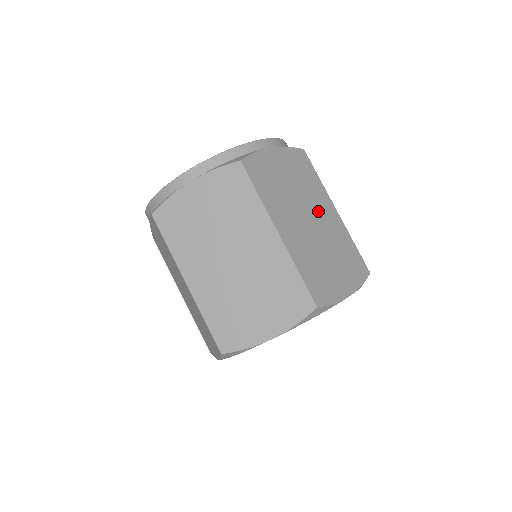
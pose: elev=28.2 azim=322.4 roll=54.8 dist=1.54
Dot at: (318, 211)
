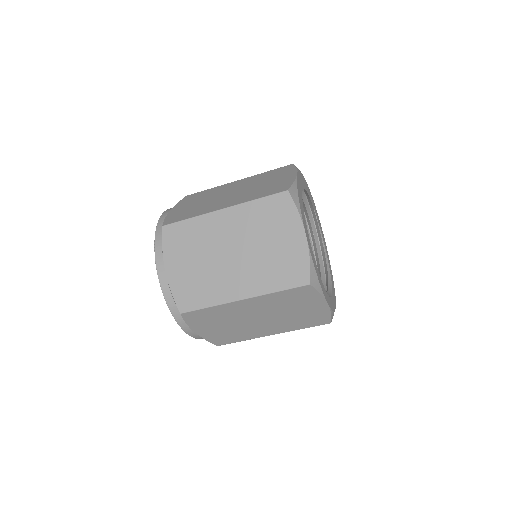
Dot at: (229, 189)
